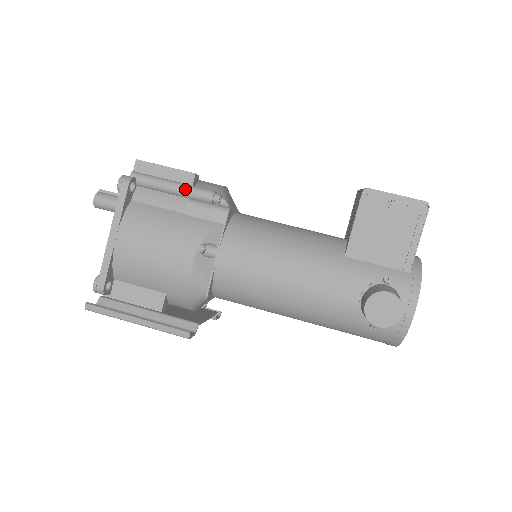
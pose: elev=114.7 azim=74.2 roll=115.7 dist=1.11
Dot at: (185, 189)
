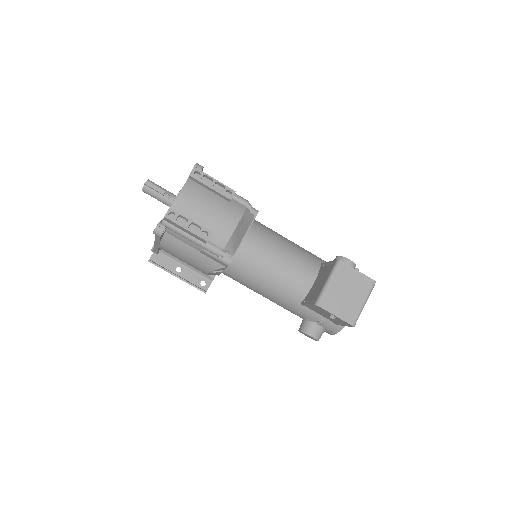
Dot at: (200, 246)
